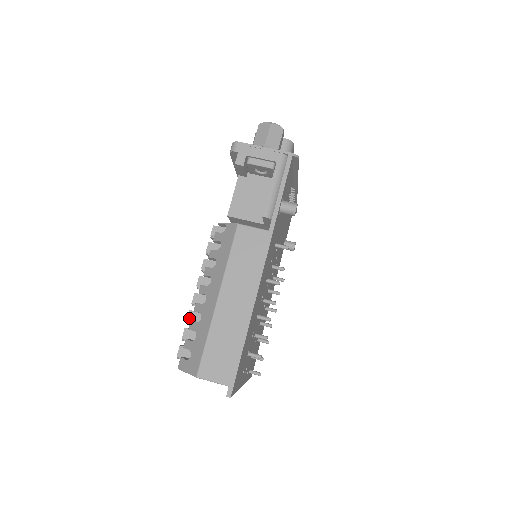
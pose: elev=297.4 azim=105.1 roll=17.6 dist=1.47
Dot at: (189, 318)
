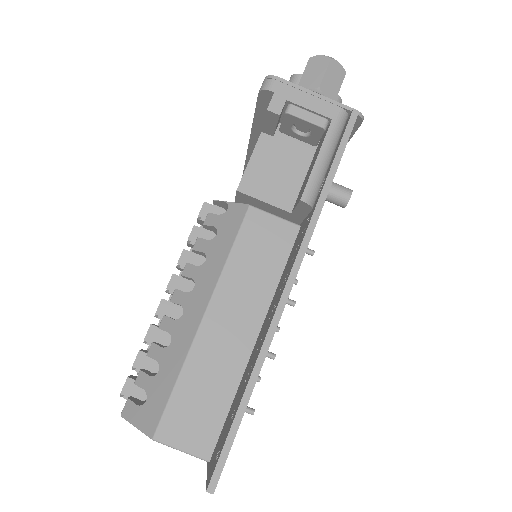
Dot at: (148, 336)
